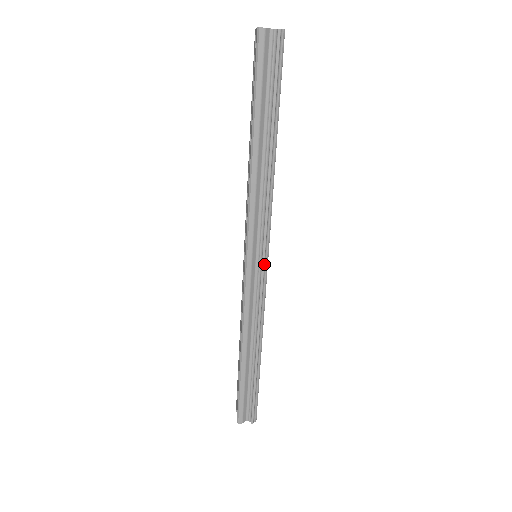
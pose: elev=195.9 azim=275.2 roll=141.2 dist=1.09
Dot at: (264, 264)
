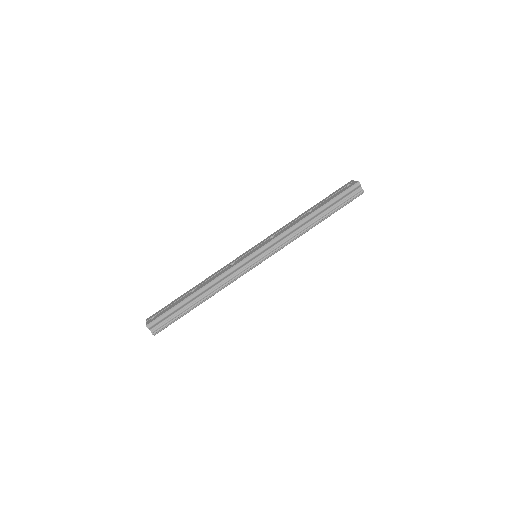
Dot at: (259, 262)
